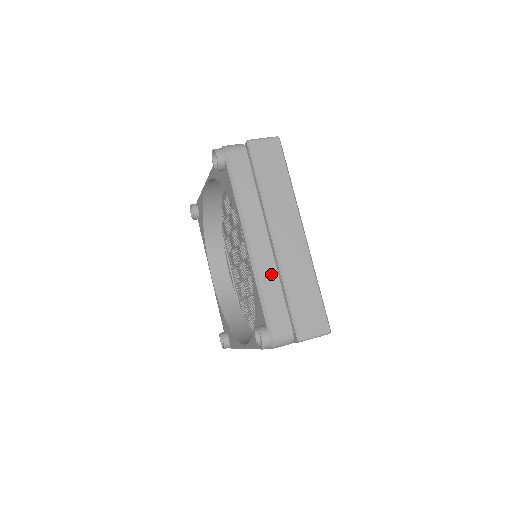
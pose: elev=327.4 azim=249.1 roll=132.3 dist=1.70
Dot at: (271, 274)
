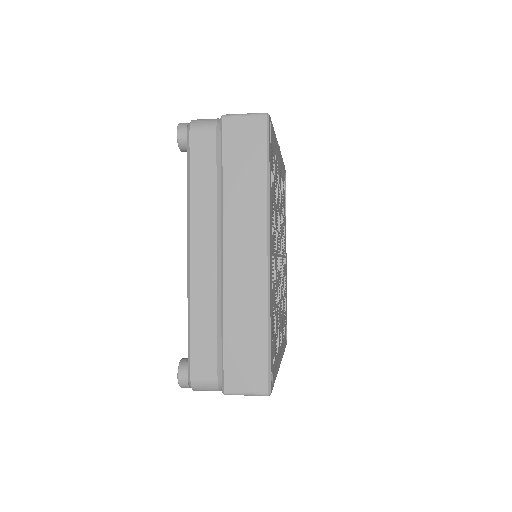
Dot at: (208, 301)
